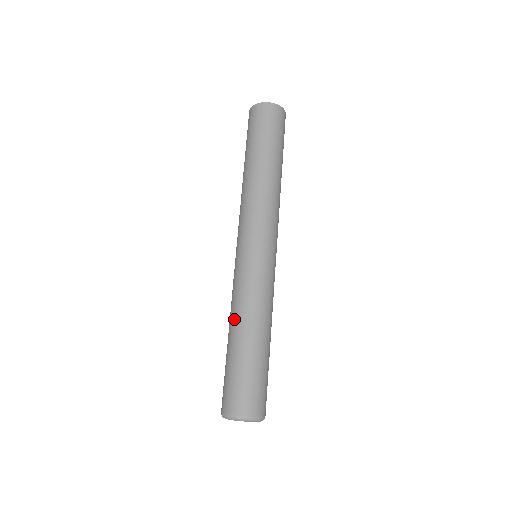
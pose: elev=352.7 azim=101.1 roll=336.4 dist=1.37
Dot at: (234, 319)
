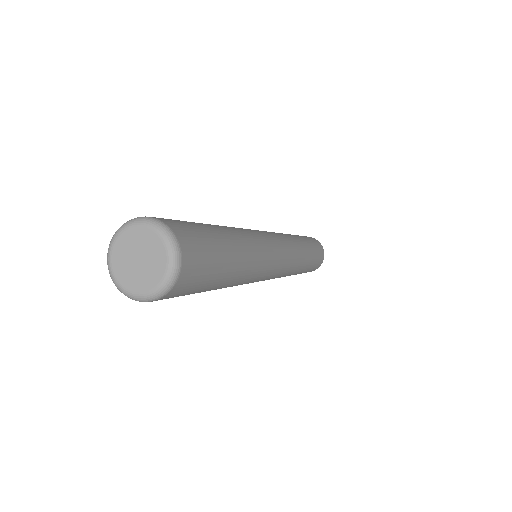
Dot at: occluded
